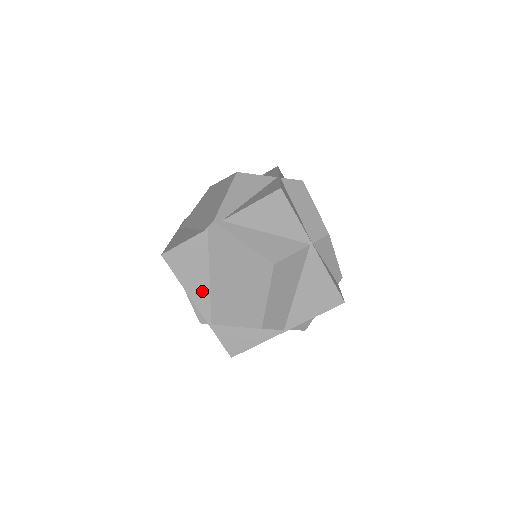
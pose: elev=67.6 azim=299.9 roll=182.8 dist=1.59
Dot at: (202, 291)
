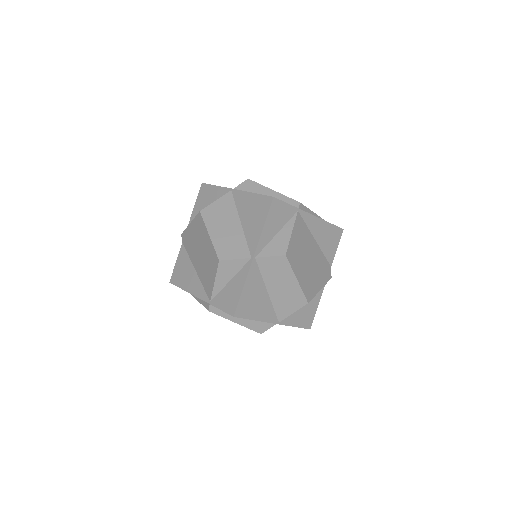
Dot at: (196, 283)
